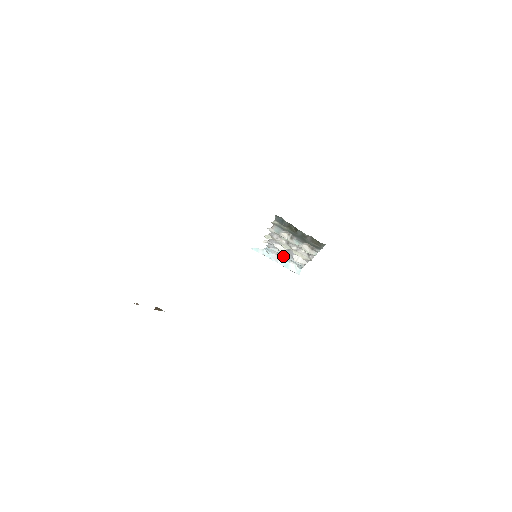
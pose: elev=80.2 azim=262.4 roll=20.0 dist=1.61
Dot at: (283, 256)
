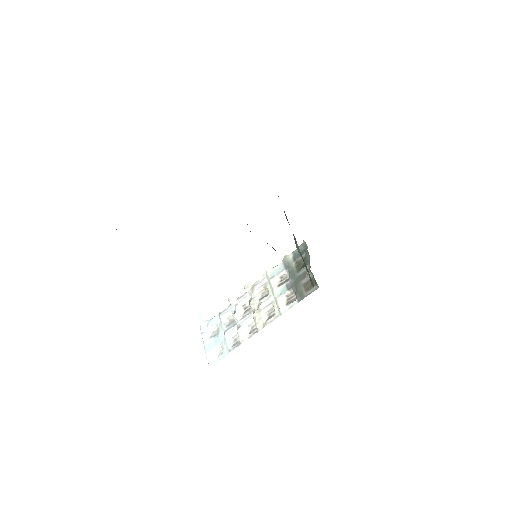
Dot at: (221, 334)
